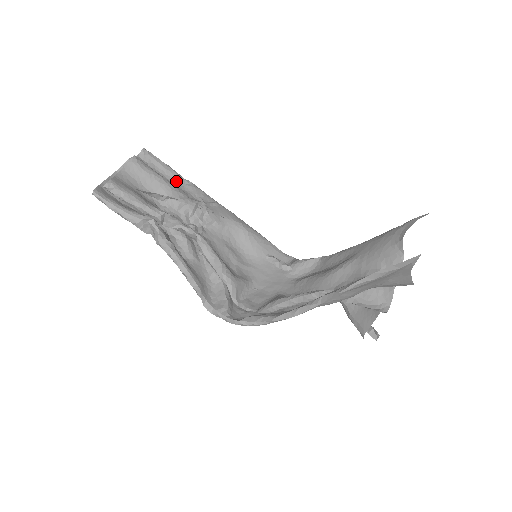
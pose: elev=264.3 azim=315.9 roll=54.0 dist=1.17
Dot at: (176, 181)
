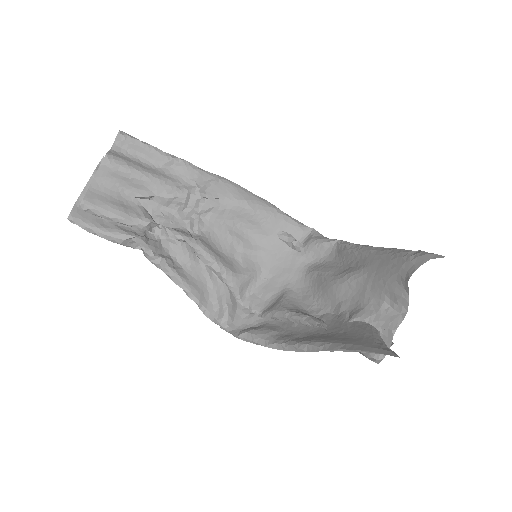
Dot at: (163, 164)
